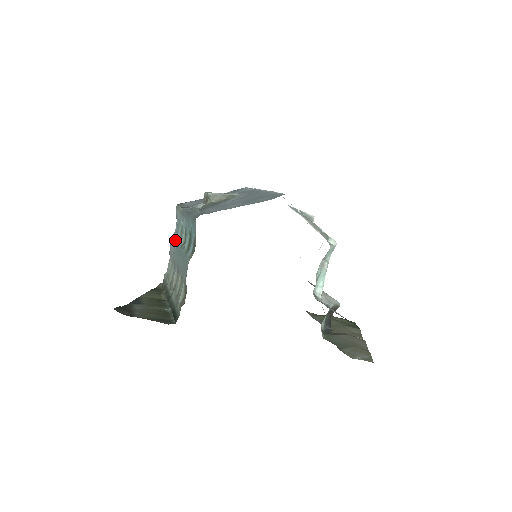
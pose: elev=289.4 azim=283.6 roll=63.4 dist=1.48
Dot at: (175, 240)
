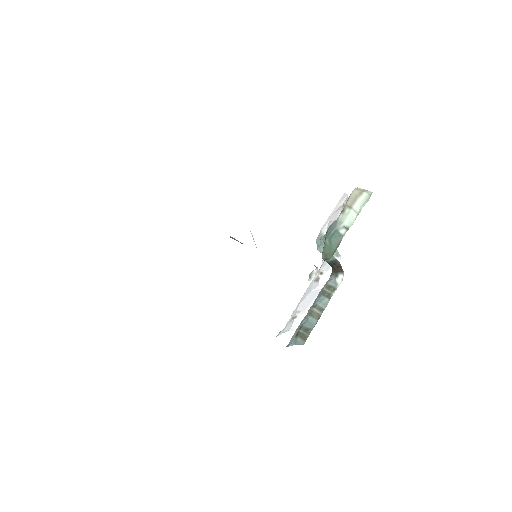
Dot at: occluded
